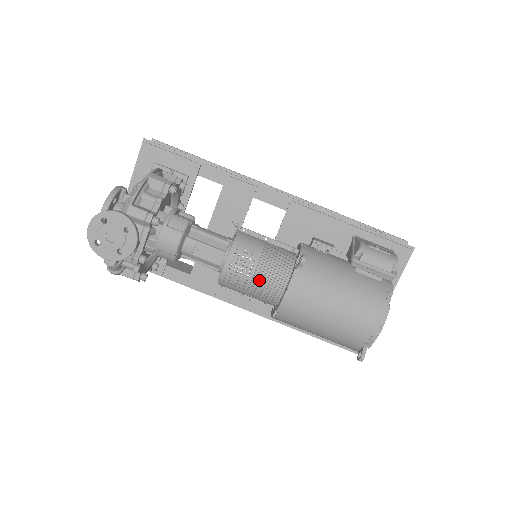
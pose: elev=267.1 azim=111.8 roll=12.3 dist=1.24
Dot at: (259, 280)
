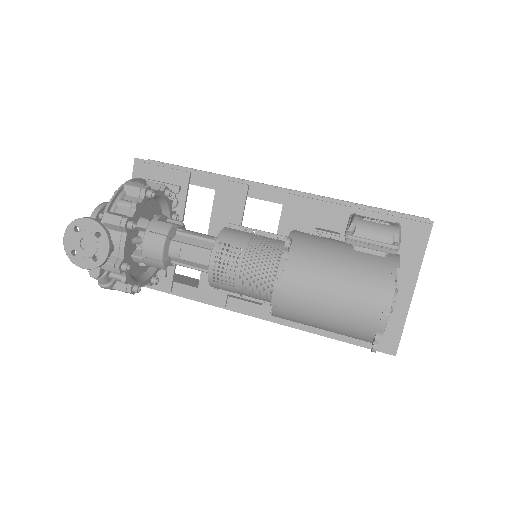
Dot at: (247, 274)
